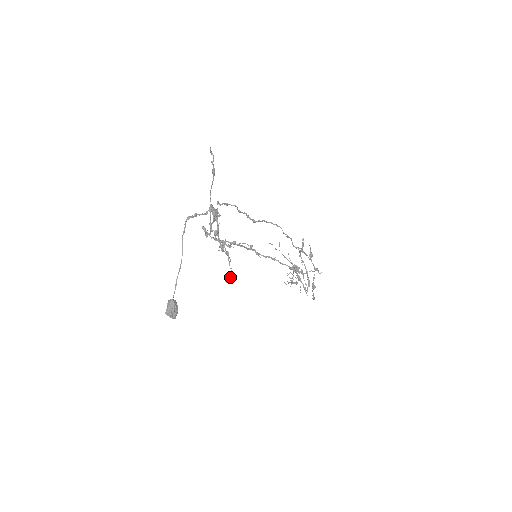
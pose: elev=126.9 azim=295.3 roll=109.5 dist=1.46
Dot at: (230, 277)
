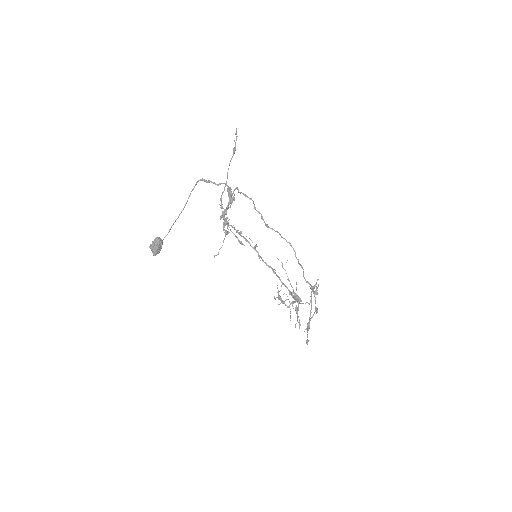
Dot at: occluded
